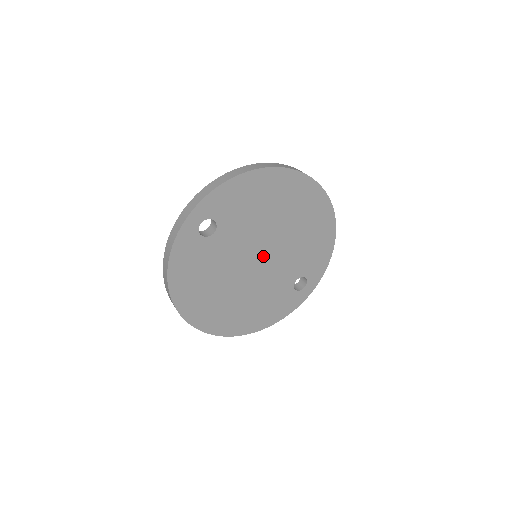
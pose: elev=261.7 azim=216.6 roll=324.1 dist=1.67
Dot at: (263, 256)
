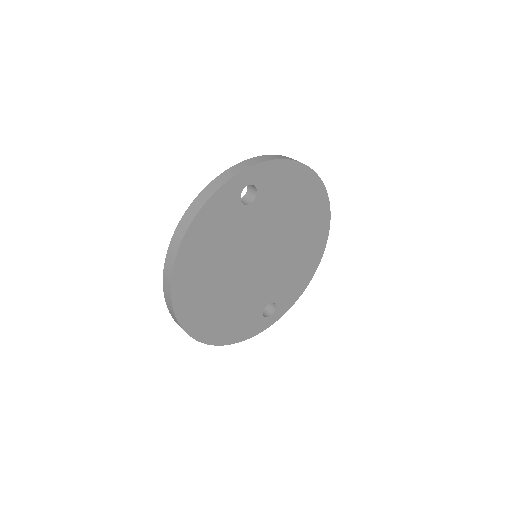
Dot at: (264, 258)
